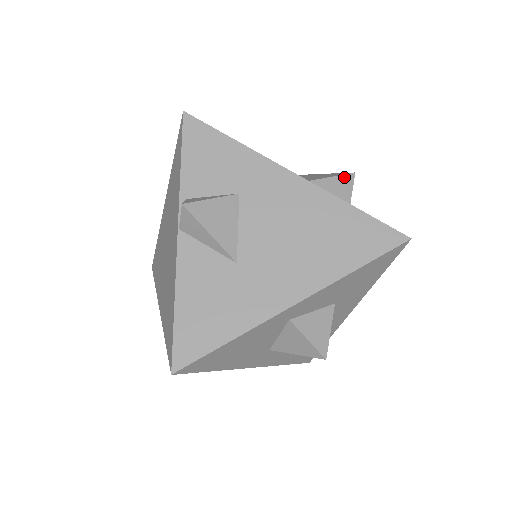
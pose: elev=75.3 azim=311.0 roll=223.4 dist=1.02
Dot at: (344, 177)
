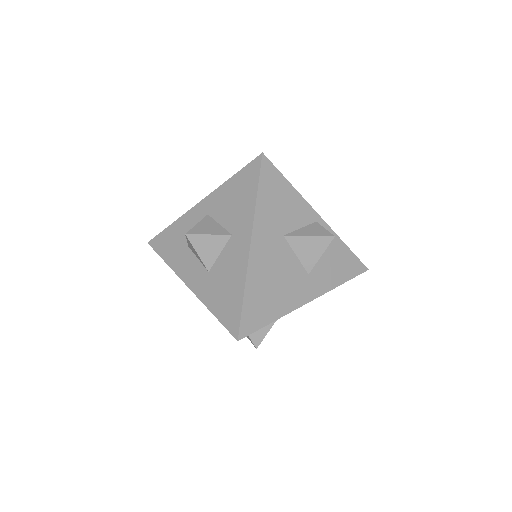
Dot at: occluded
